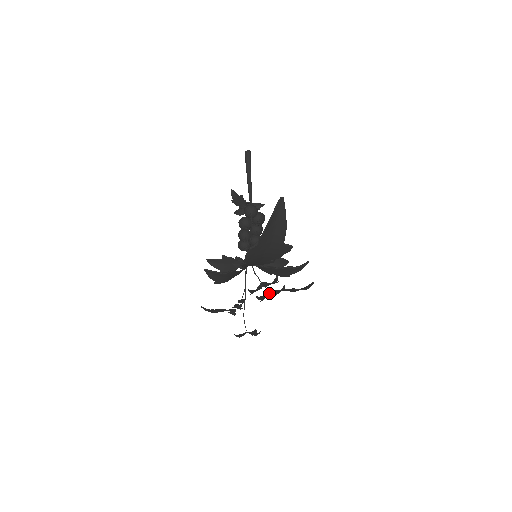
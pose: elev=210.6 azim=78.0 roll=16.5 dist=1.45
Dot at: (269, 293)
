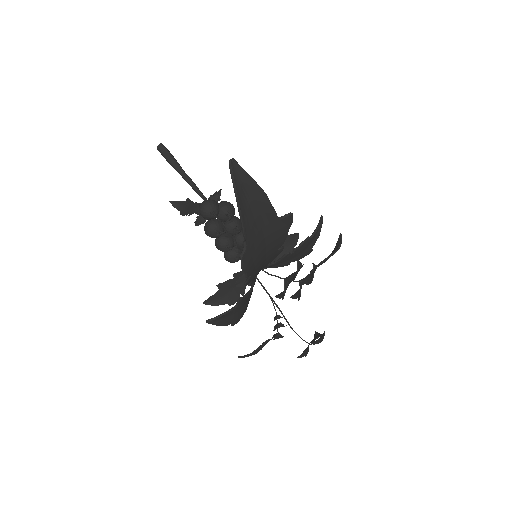
Dot at: occluded
